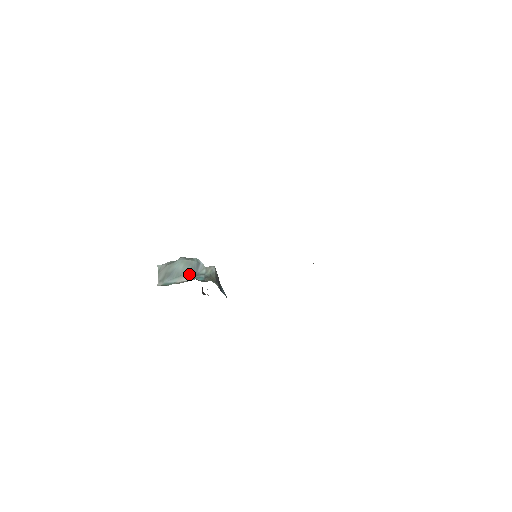
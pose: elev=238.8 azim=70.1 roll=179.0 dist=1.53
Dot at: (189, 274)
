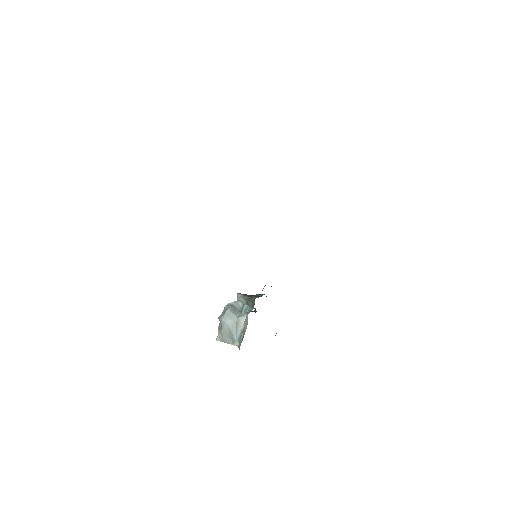
Dot at: (238, 317)
